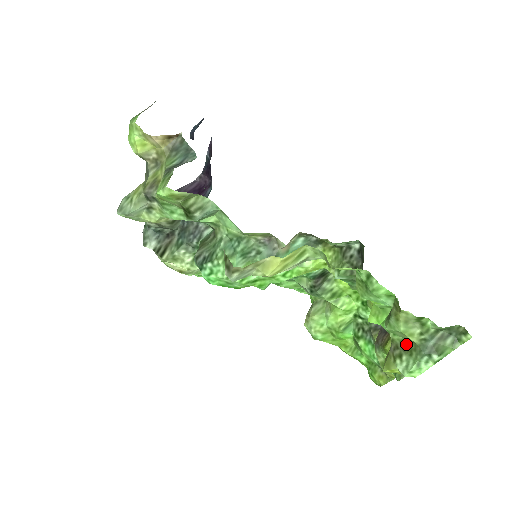
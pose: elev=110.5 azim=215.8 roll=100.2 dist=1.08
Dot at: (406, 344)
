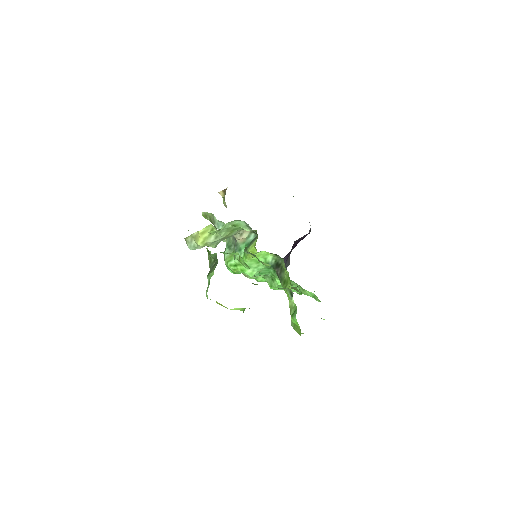
Dot at: occluded
